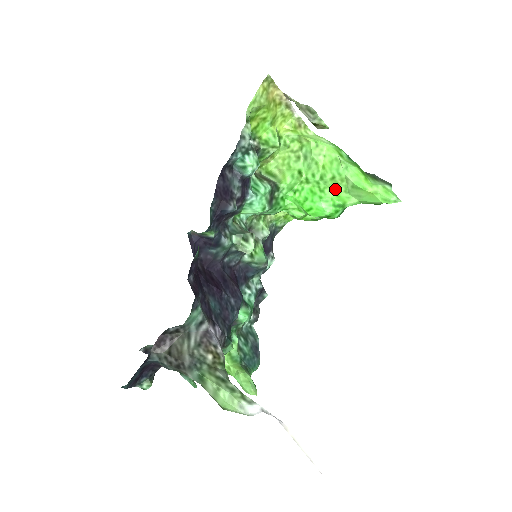
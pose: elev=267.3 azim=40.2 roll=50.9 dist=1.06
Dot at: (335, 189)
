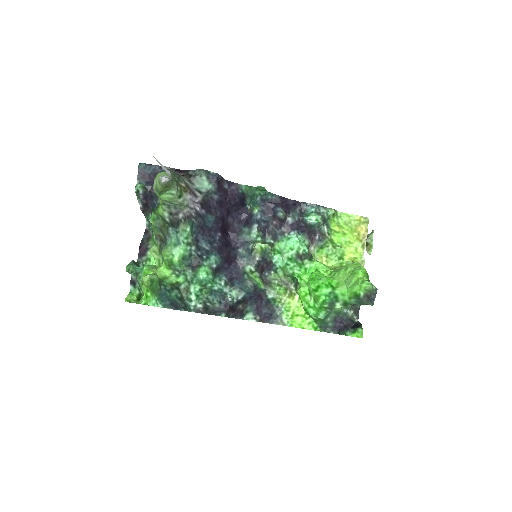
Dot at: (341, 279)
